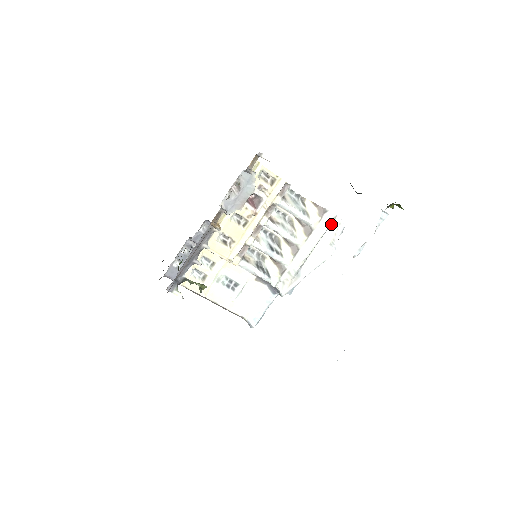
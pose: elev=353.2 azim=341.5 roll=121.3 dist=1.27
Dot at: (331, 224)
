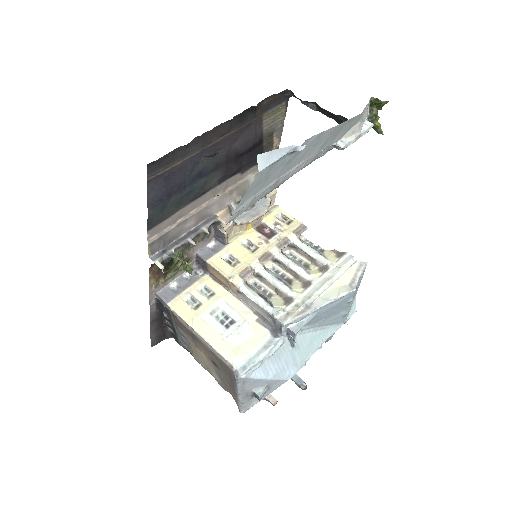
Dot at: (351, 266)
